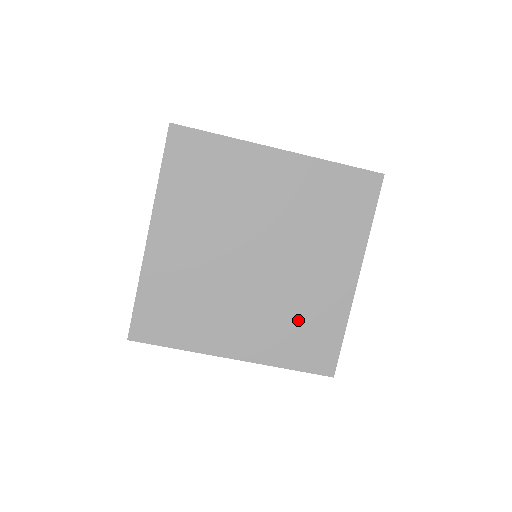
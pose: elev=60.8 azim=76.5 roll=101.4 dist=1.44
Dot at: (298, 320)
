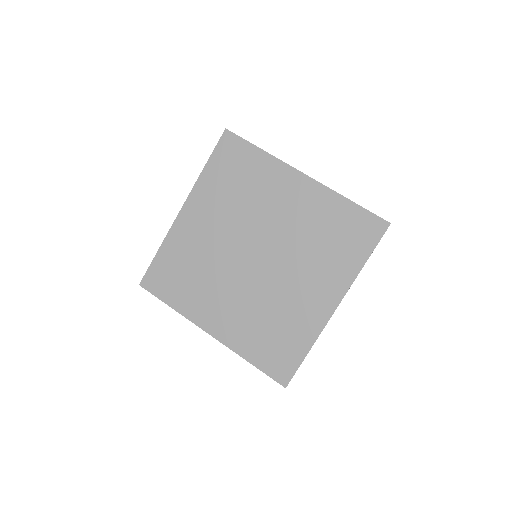
Dot at: (272, 324)
